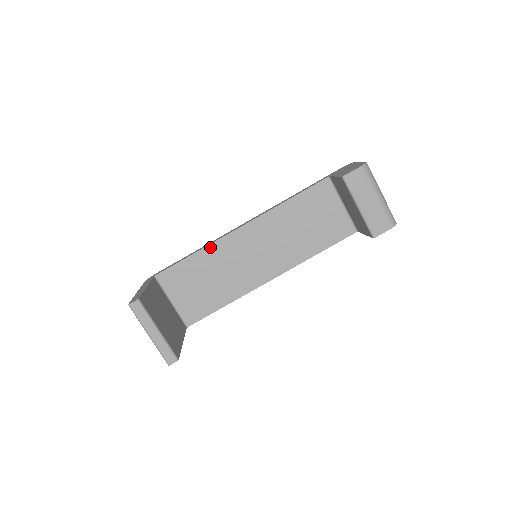
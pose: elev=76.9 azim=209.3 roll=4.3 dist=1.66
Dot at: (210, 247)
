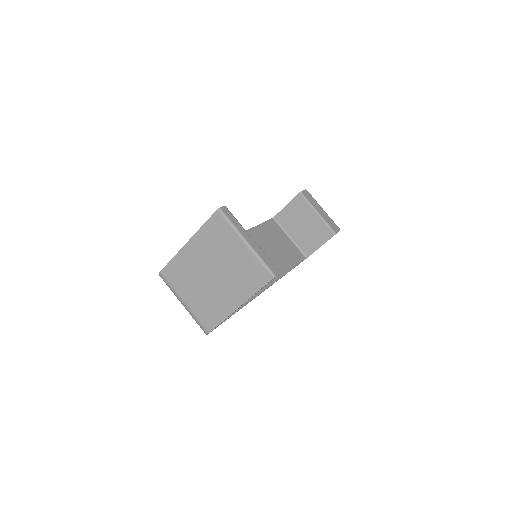
Dot at: occluded
